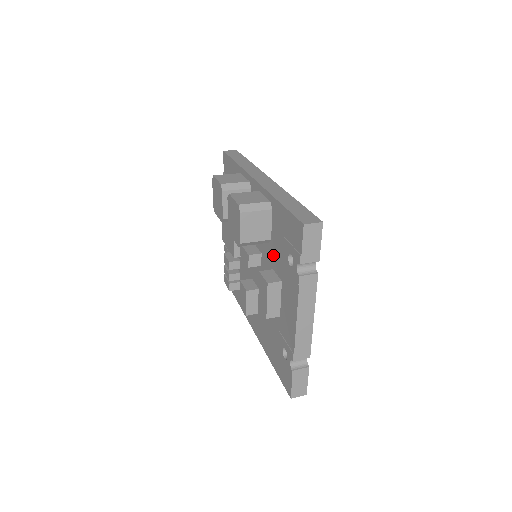
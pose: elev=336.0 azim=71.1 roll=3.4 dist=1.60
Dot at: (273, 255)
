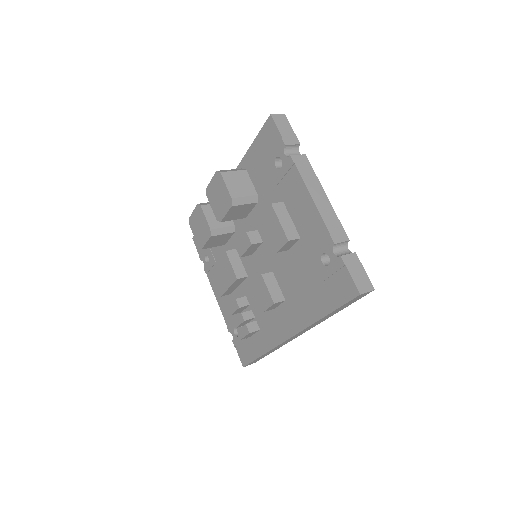
Dot at: (266, 202)
